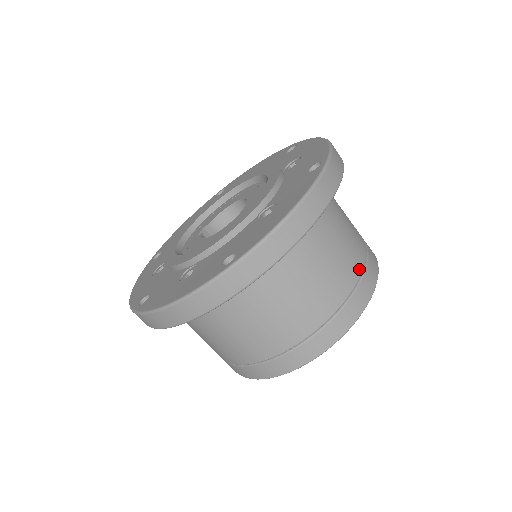
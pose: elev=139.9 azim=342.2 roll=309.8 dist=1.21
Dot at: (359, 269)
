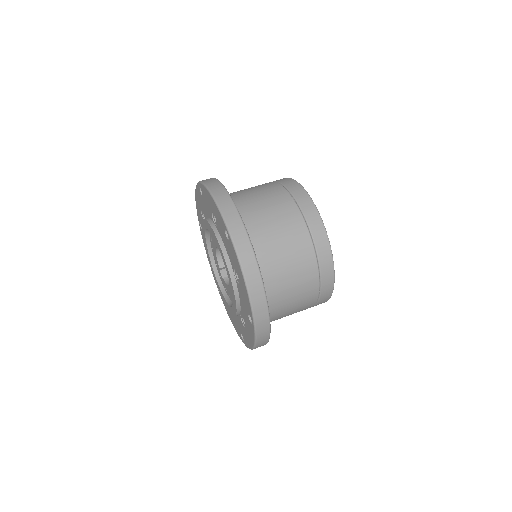
Dot at: (304, 229)
